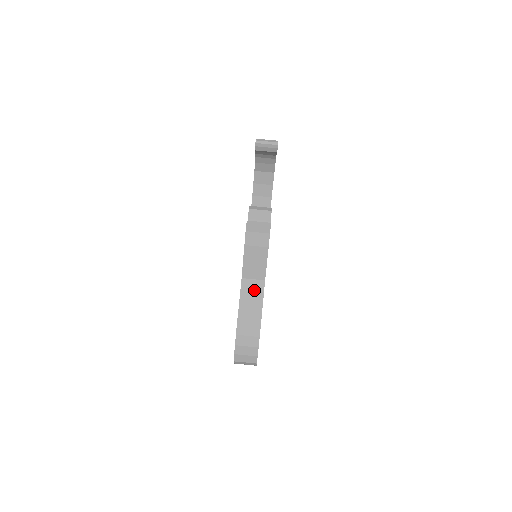
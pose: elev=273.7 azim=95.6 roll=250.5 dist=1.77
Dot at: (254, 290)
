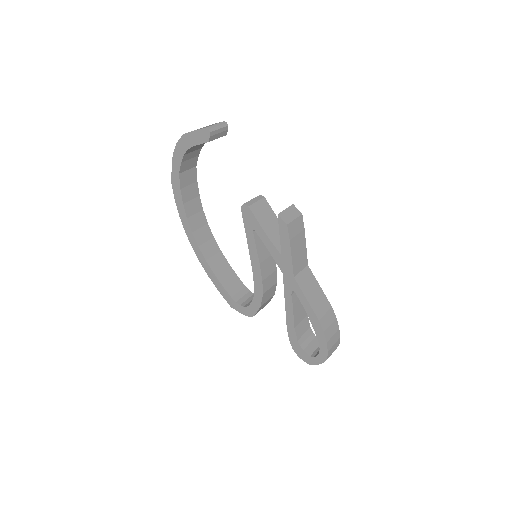
Dot at: (308, 280)
